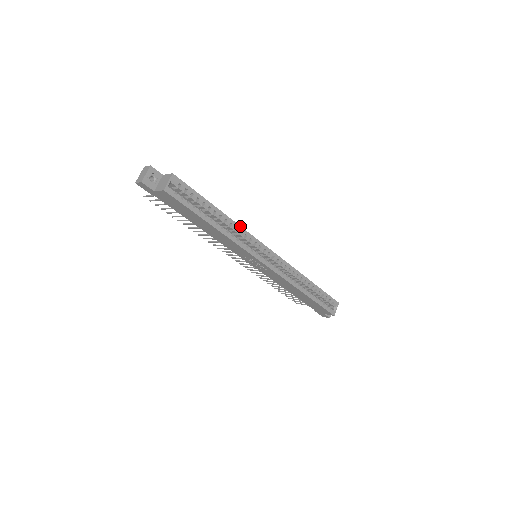
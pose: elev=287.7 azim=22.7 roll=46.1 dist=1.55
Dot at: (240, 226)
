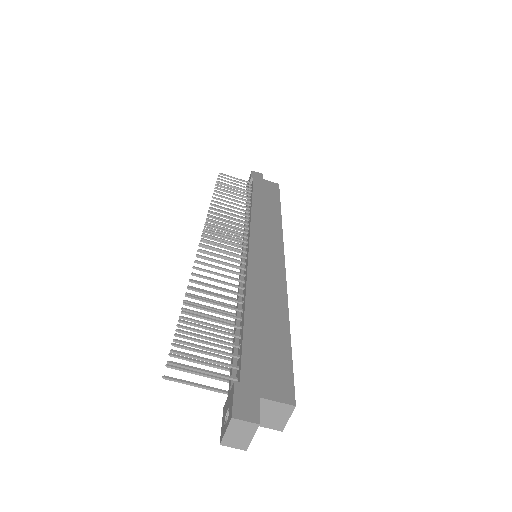
Dot at: occluded
